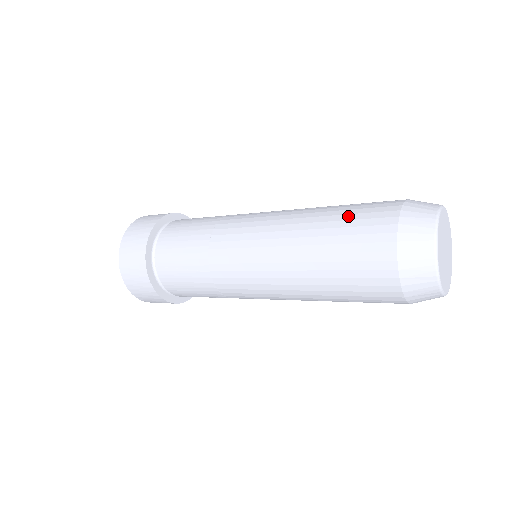
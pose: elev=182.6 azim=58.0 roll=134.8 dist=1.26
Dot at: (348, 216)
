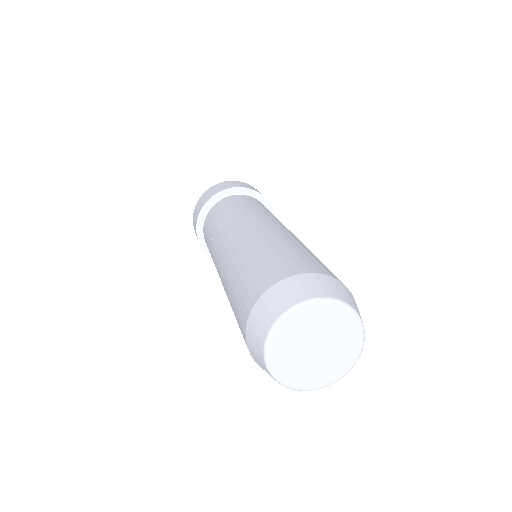
Dot at: (237, 291)
